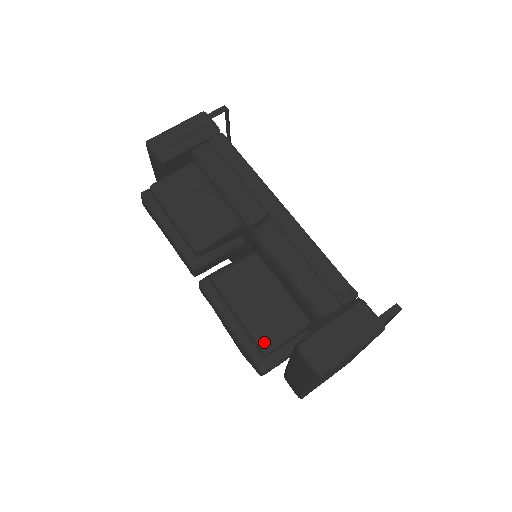
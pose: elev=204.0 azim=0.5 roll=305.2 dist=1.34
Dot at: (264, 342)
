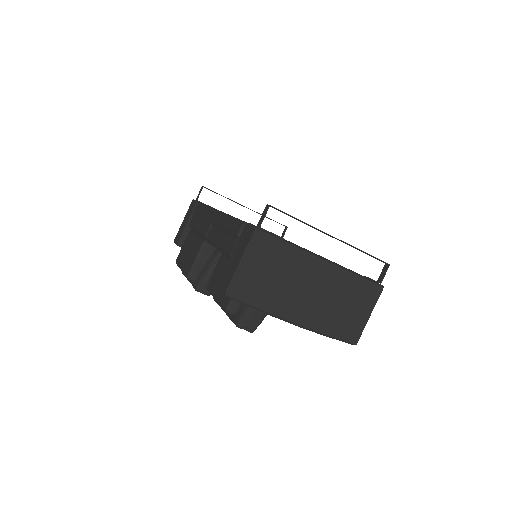
Dot at: (224, 303)
